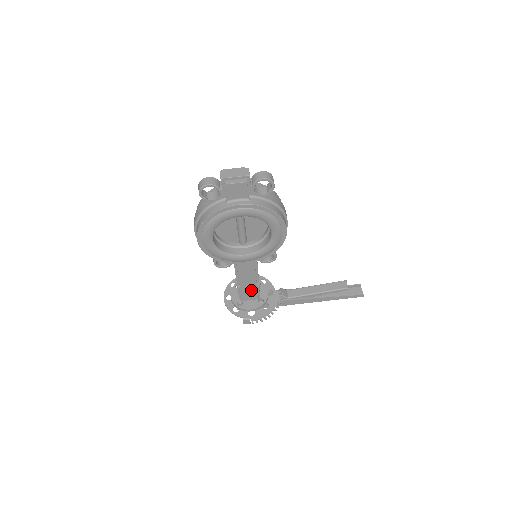
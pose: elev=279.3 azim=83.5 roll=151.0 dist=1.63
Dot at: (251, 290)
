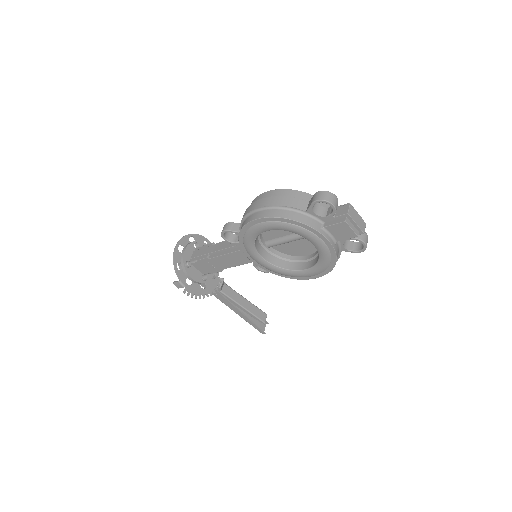
Dot at: (212, 267)
